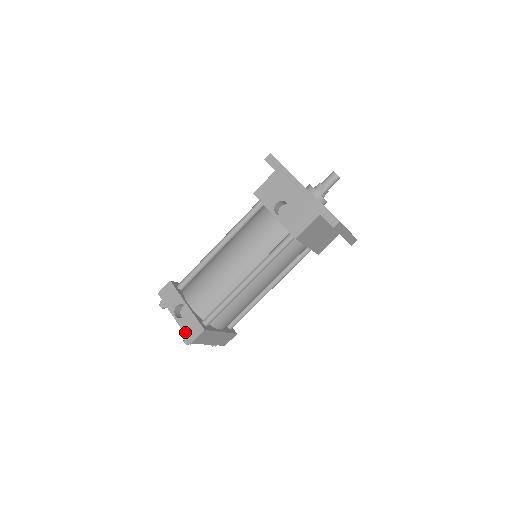
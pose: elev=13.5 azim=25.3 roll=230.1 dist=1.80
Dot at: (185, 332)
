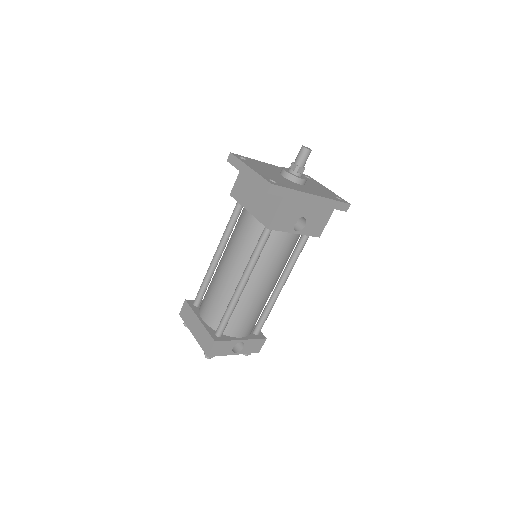
Dot at: (251, 352)
